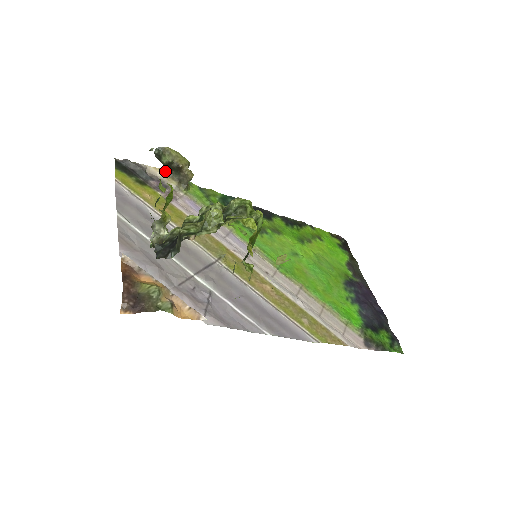
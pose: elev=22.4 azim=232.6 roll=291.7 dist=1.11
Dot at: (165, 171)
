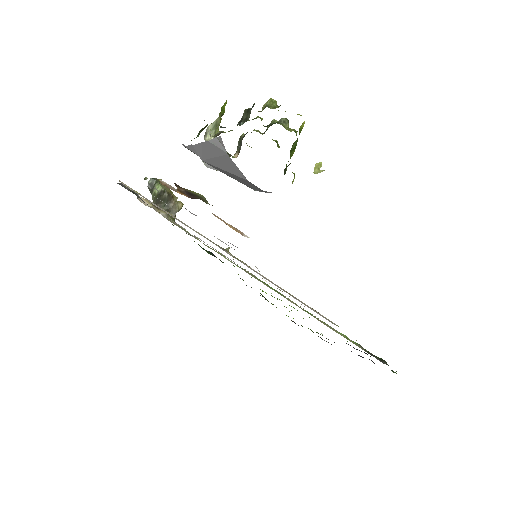
Dot at: (153, 205)
